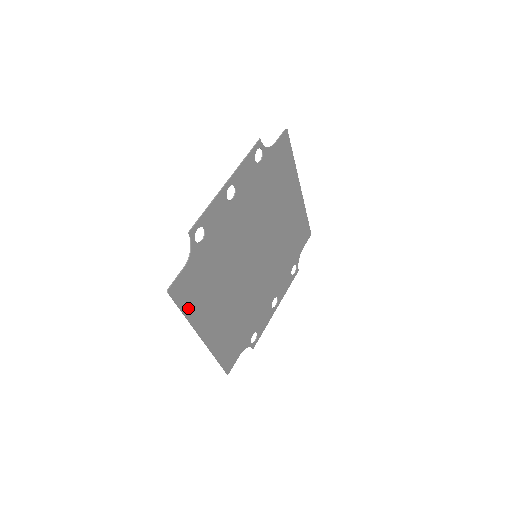
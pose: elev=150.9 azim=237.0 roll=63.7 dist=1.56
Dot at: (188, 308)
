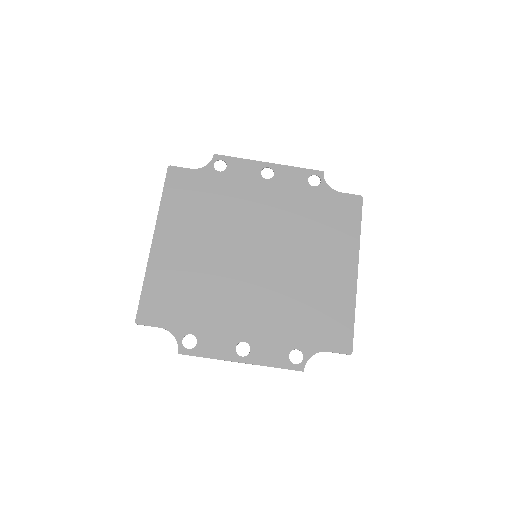
Dot at: (168, 198)
